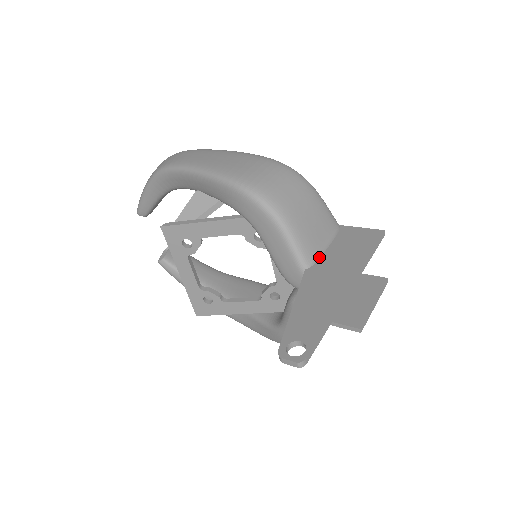
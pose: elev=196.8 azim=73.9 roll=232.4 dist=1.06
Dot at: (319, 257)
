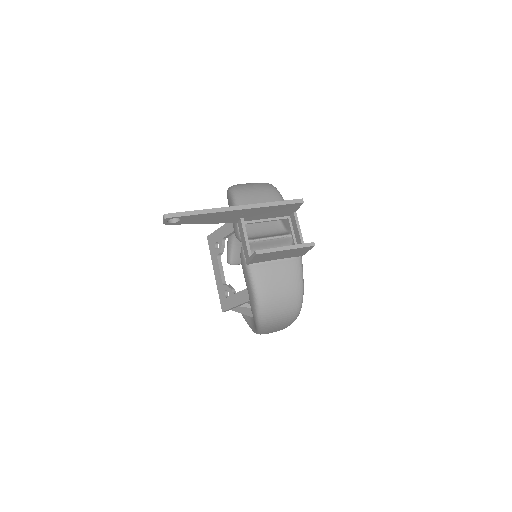
Dot at: occluded
